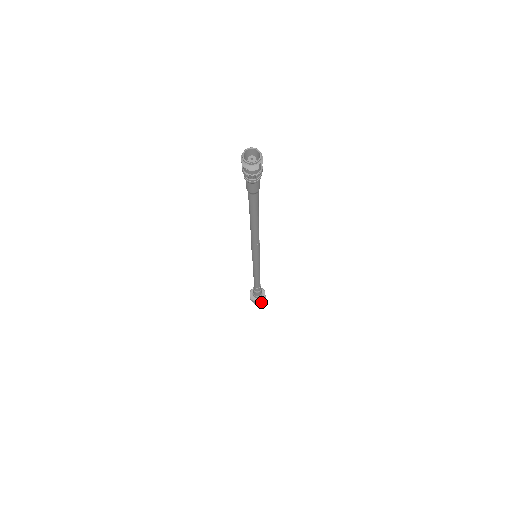
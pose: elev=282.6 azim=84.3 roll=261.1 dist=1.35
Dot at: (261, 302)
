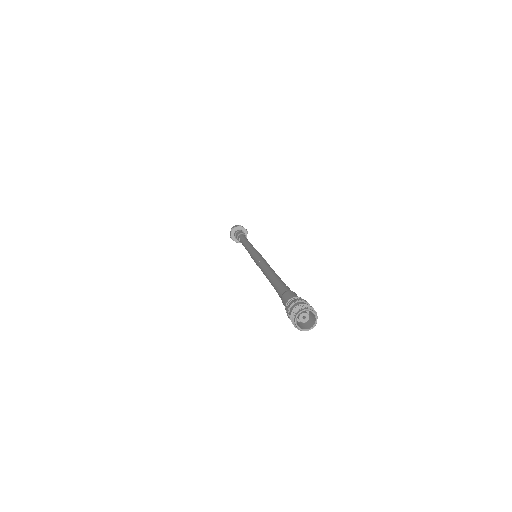
Dot at: occluded
